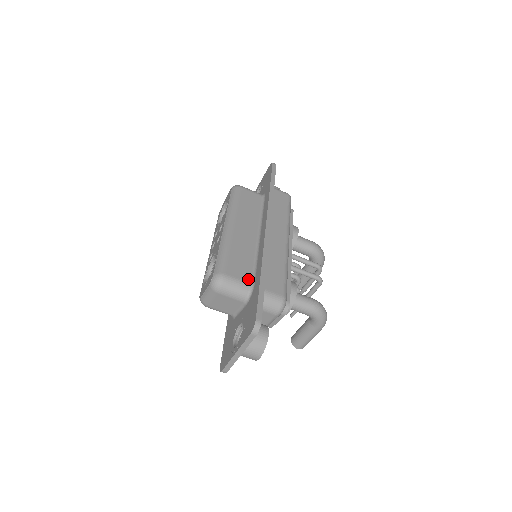
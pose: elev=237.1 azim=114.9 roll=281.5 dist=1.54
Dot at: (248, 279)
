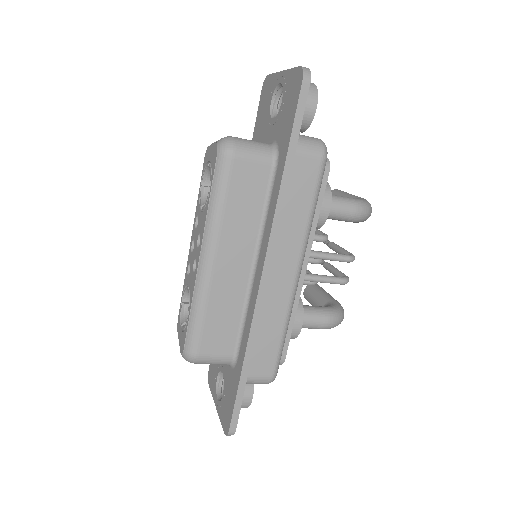
Dot at: (230, 351)
